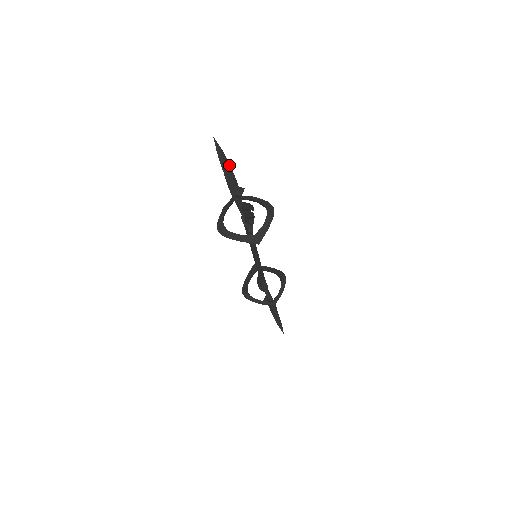
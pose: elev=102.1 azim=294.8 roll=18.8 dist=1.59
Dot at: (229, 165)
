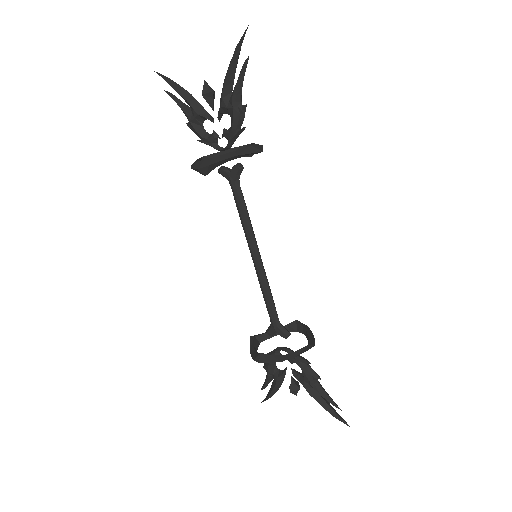
Dot at: (183, 89)
